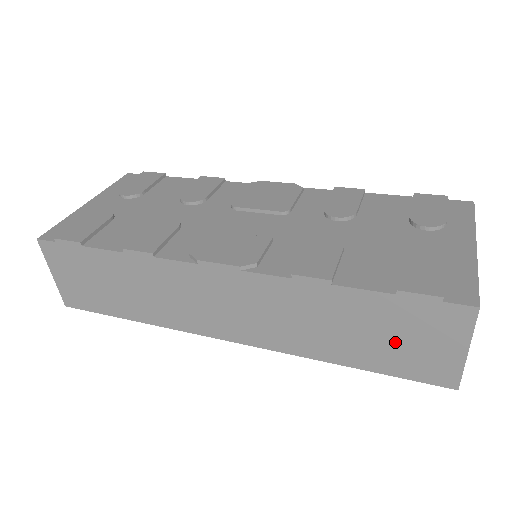
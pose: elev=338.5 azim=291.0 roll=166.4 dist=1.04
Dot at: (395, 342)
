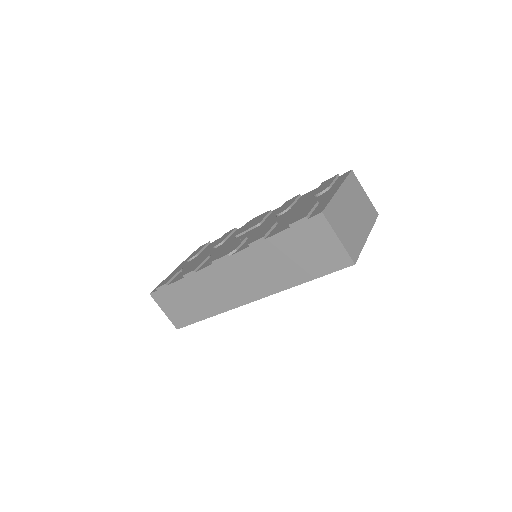
Dot at: (310, 254)
